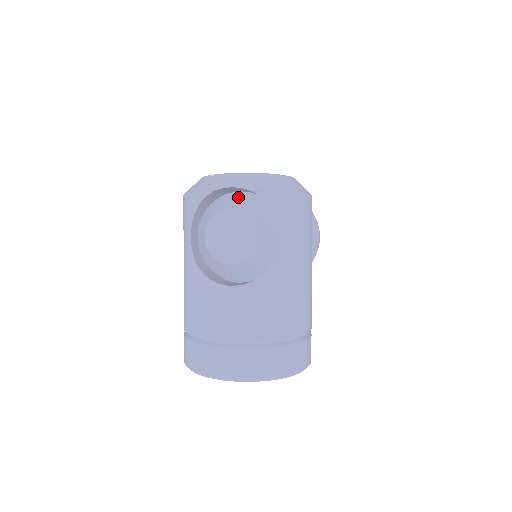
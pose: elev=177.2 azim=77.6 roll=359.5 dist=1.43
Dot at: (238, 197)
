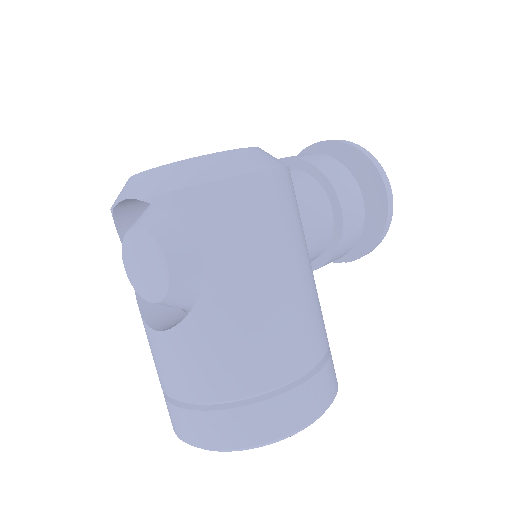
Dot at: occluded
